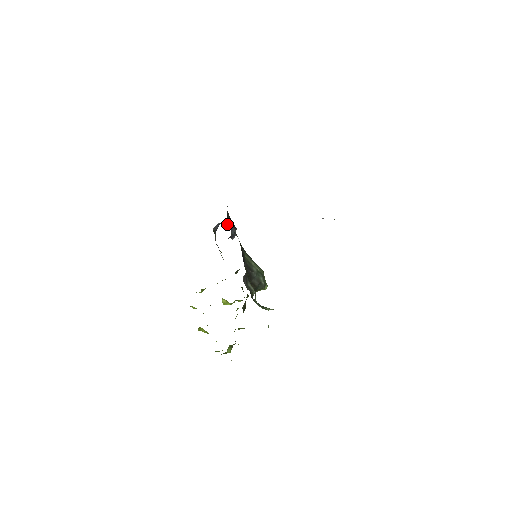
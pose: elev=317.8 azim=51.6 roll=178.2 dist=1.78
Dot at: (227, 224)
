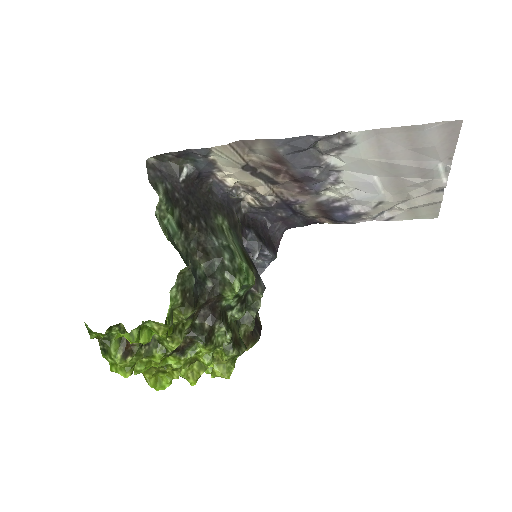
Dot at: (246, 226)
